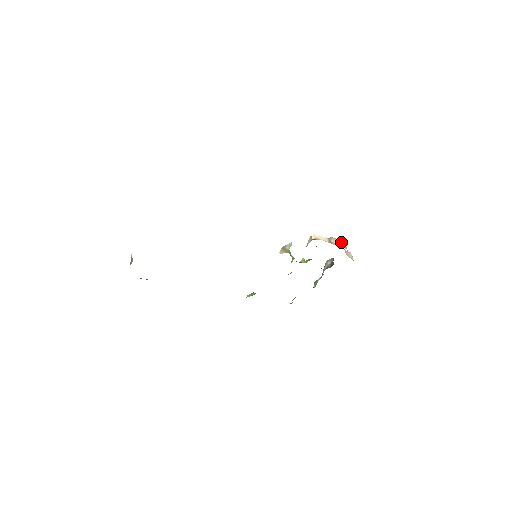
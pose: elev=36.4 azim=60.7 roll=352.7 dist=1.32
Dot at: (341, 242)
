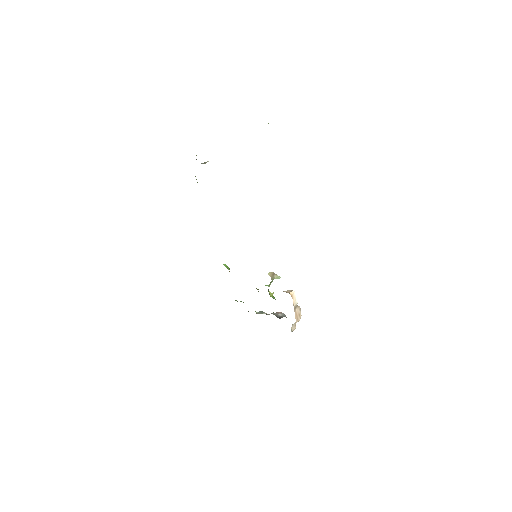
Dot at: (300, 316)
